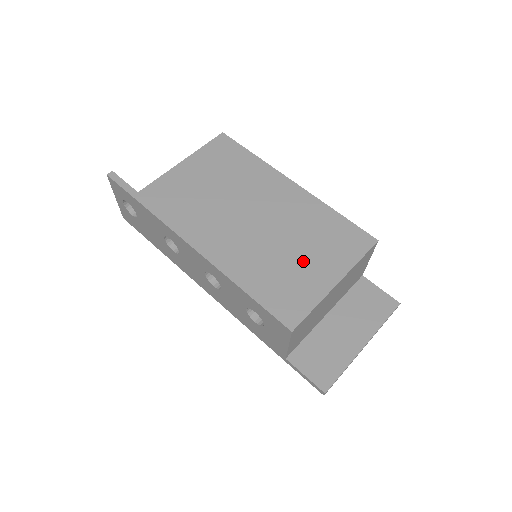
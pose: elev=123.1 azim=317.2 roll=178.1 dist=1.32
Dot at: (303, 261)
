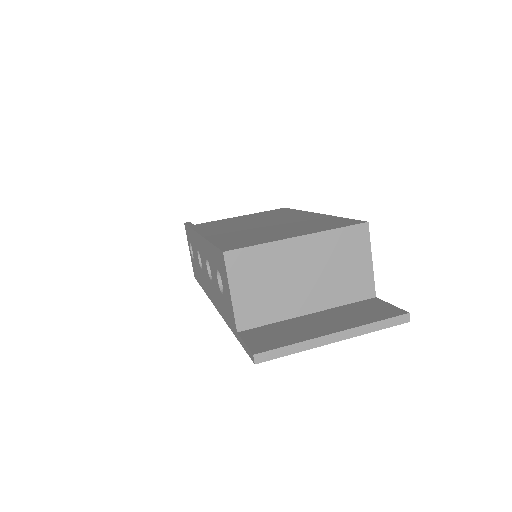
Dot at: (279, 232)
